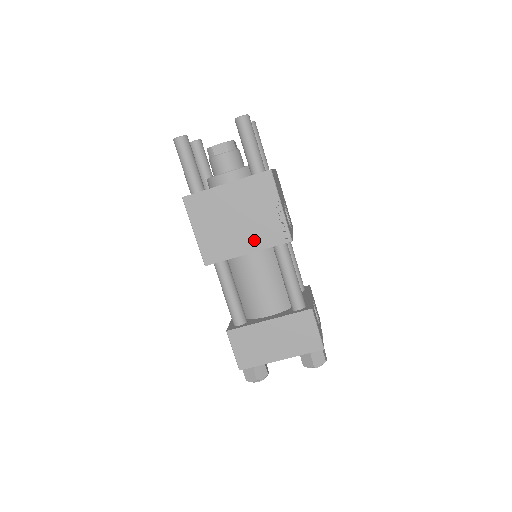
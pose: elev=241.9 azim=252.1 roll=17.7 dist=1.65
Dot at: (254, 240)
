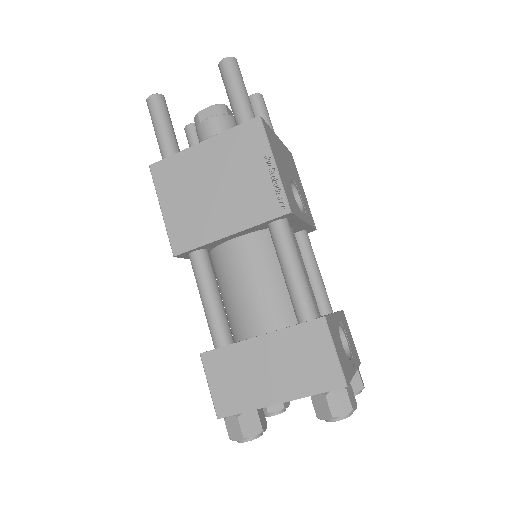
Dot at: (238, 215)
